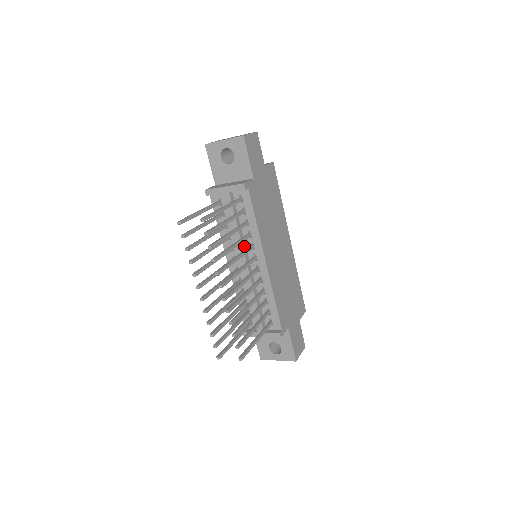
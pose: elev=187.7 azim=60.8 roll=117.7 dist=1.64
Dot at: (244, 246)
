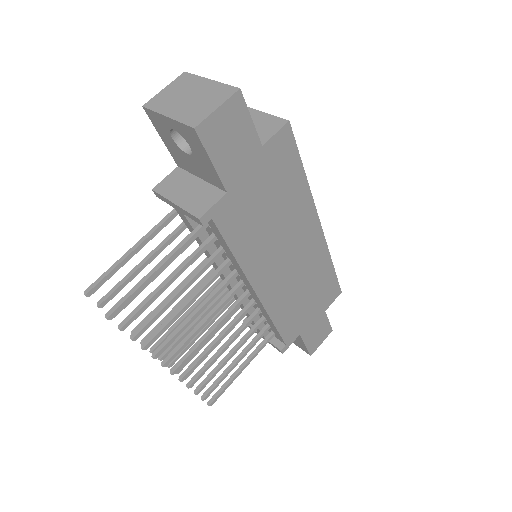
Dot at: occluded
